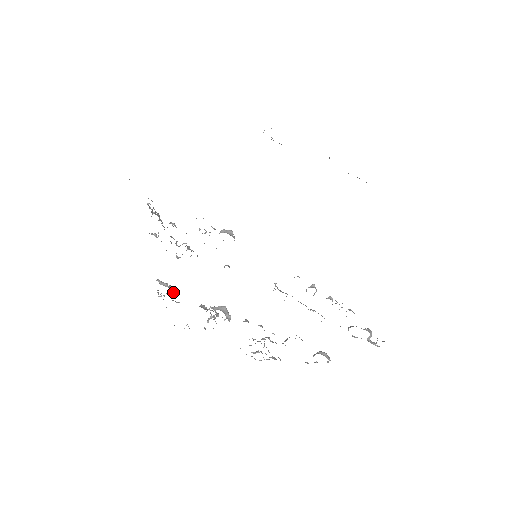
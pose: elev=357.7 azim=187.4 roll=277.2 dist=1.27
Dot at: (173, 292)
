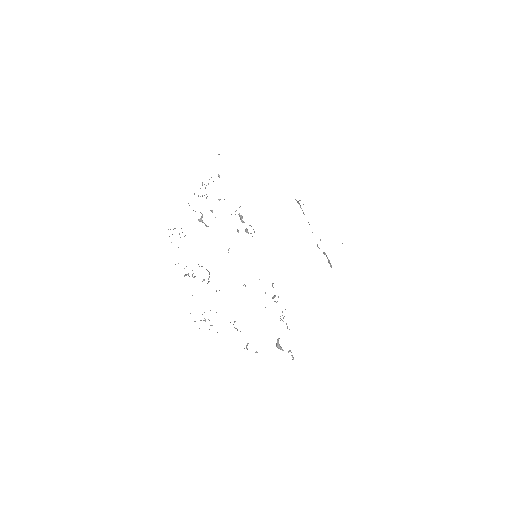
Dot at: (184, 236)
